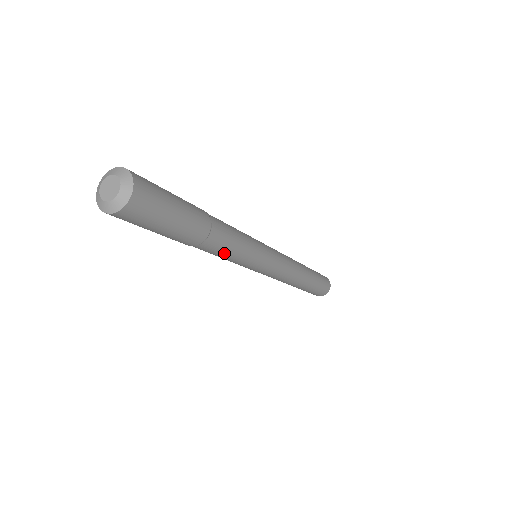
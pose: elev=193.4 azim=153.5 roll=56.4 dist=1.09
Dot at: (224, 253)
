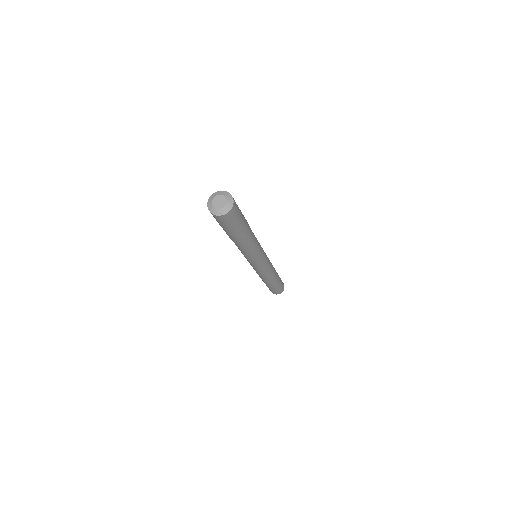
Dot at: (248, 250)
